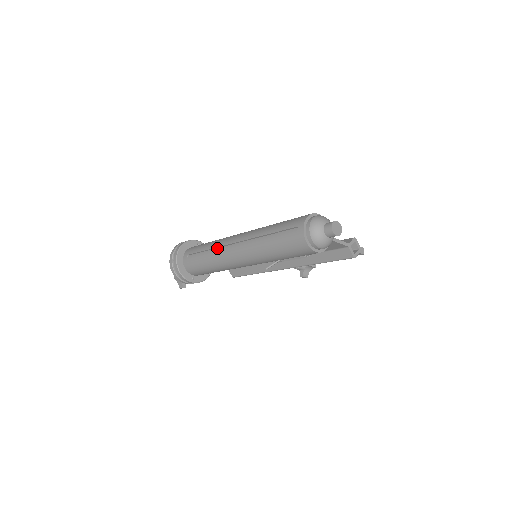
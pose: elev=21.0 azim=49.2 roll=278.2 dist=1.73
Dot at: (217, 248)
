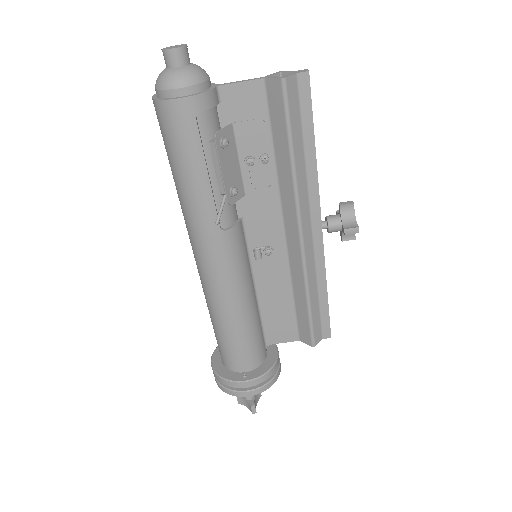
Dot at: occluded
